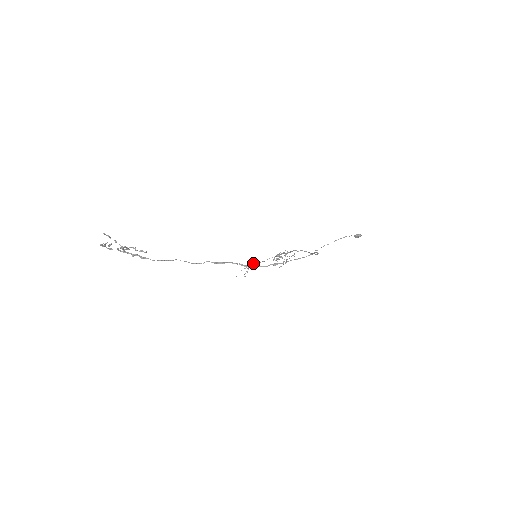
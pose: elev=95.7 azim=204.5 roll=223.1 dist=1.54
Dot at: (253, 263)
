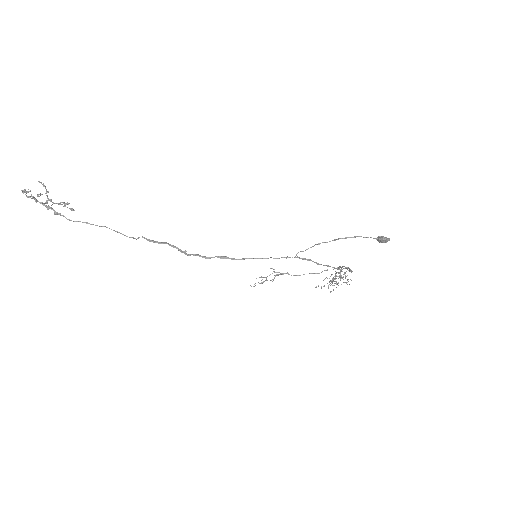
Dot at: (276, 272)
